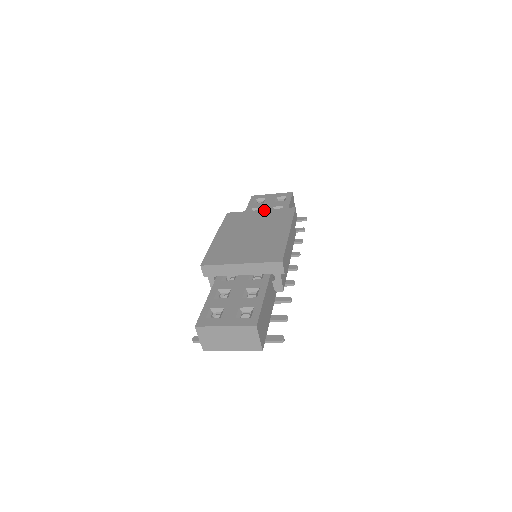
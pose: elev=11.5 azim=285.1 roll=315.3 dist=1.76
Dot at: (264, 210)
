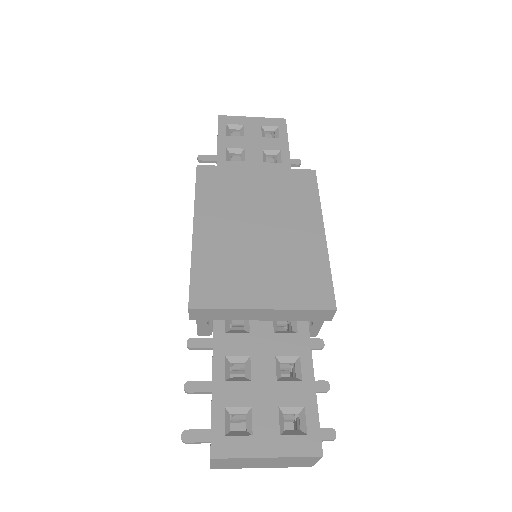
Dot at: (263, 169)
